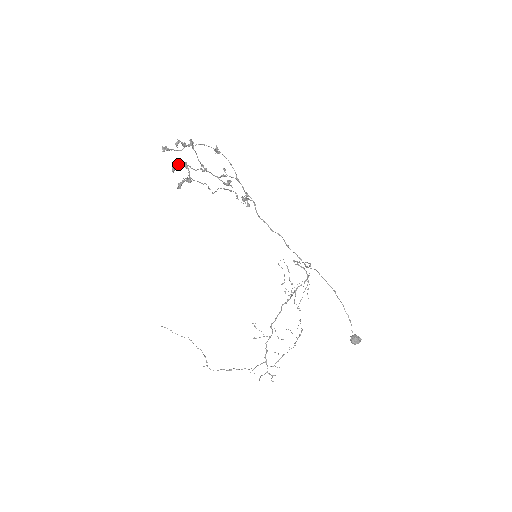
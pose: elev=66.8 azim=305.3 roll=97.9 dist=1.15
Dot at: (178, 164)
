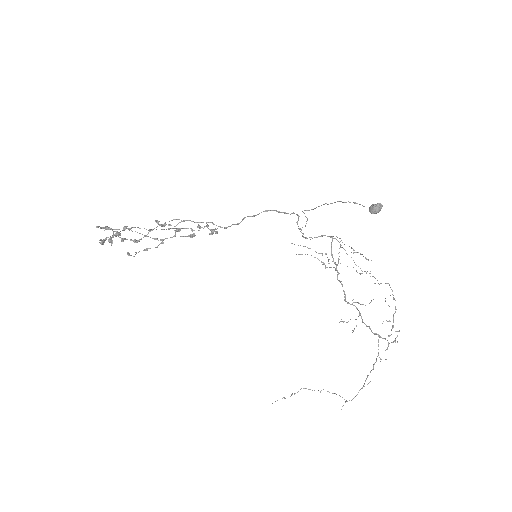
Dot at: occluded
